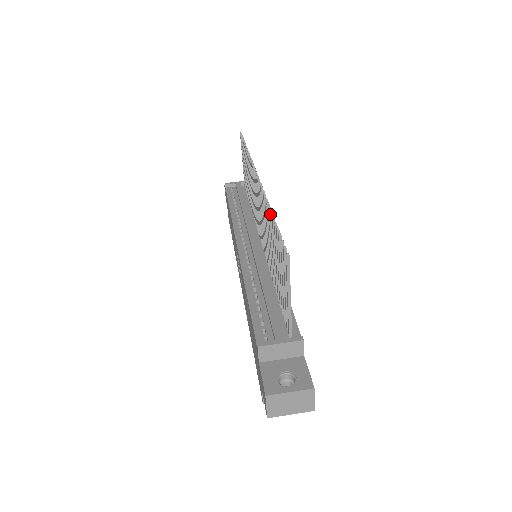
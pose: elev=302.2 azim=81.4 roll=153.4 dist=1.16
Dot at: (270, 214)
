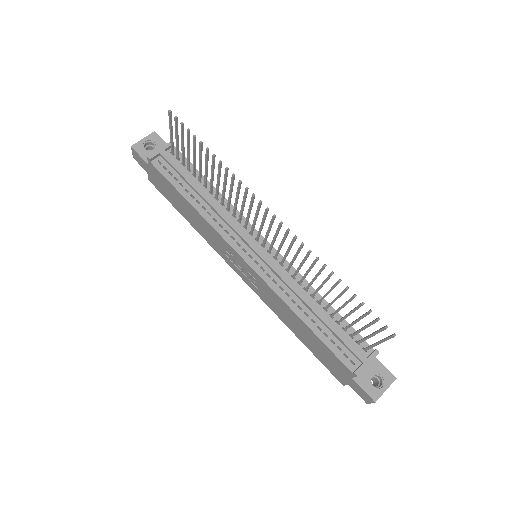
Dot at: occluded
